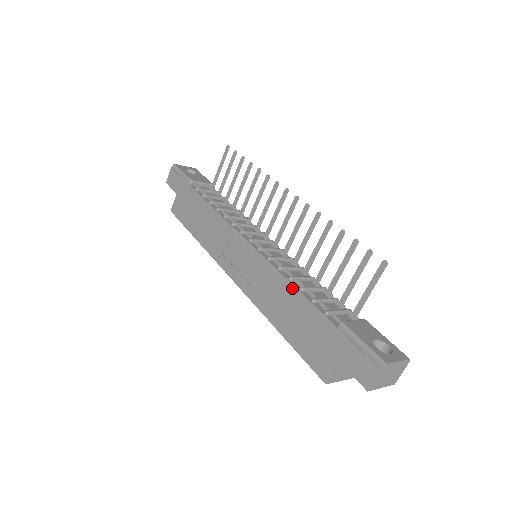
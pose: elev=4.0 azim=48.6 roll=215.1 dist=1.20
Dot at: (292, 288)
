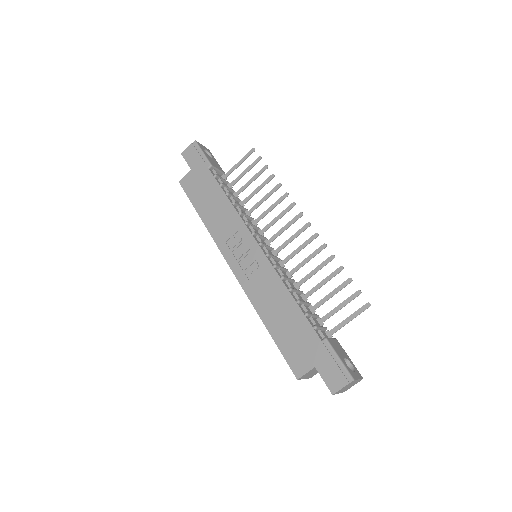
Dot at: (290, 298)
